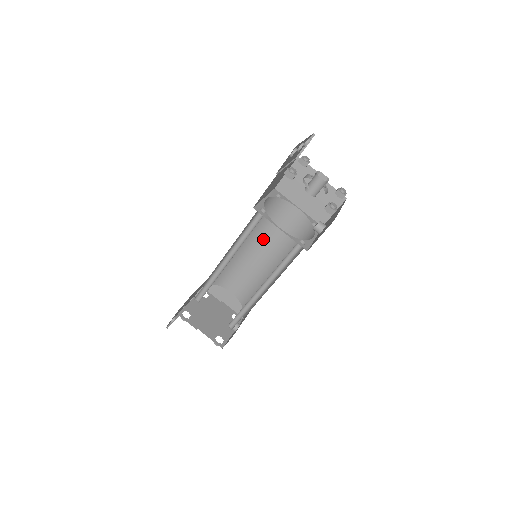
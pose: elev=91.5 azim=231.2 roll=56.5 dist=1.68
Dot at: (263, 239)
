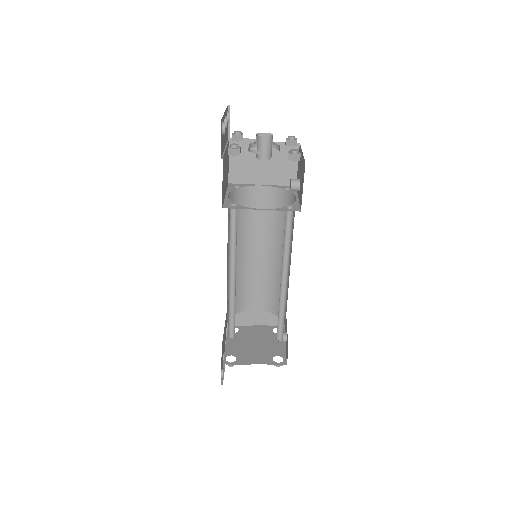
Dot at: (251, 238)
